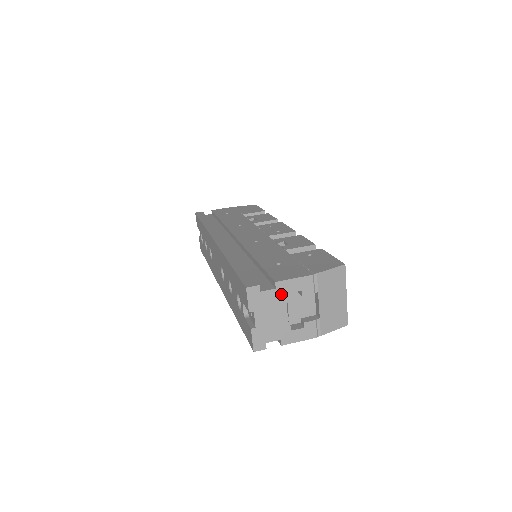
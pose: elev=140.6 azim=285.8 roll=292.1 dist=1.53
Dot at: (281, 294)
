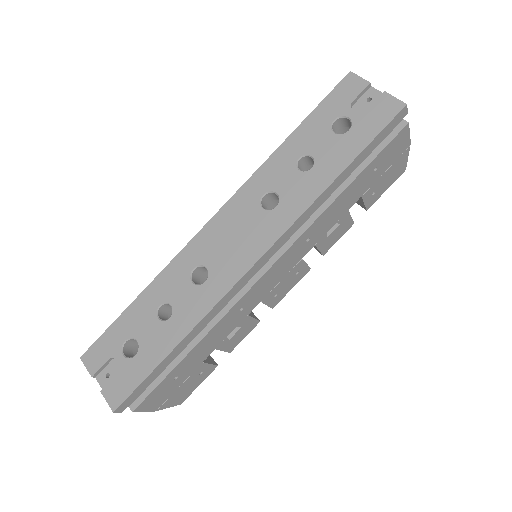
Dot at: occluded
